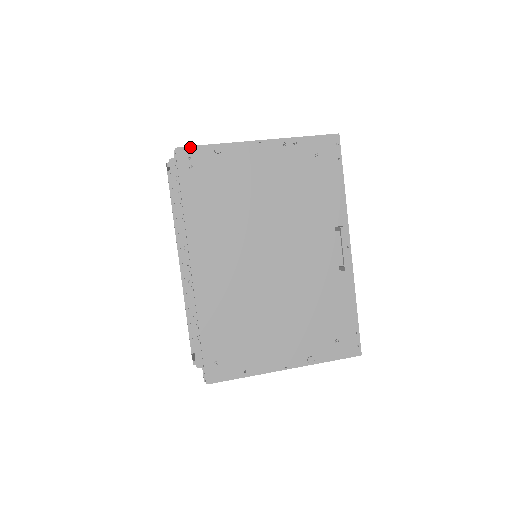
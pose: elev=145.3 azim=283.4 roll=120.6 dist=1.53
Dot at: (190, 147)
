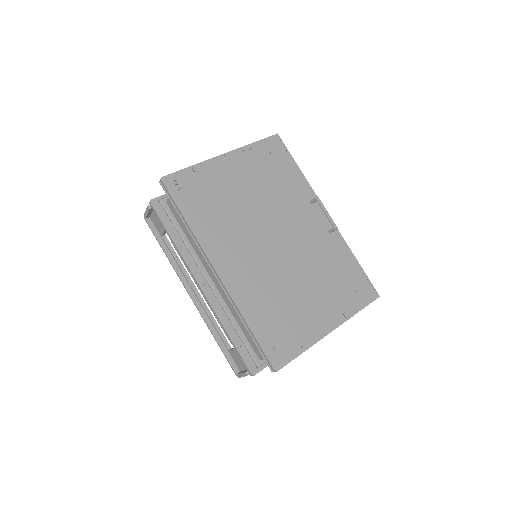
Dot at: (172, 174)
